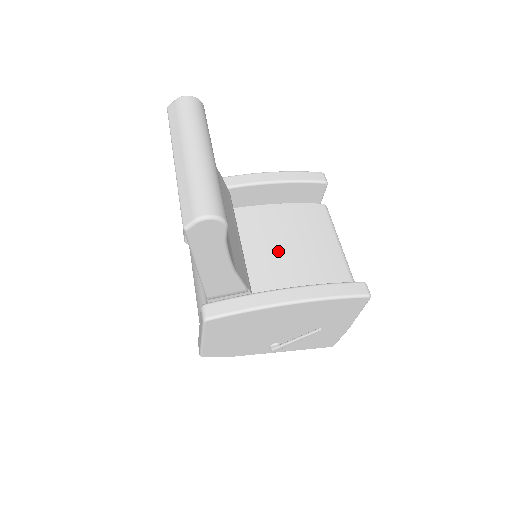
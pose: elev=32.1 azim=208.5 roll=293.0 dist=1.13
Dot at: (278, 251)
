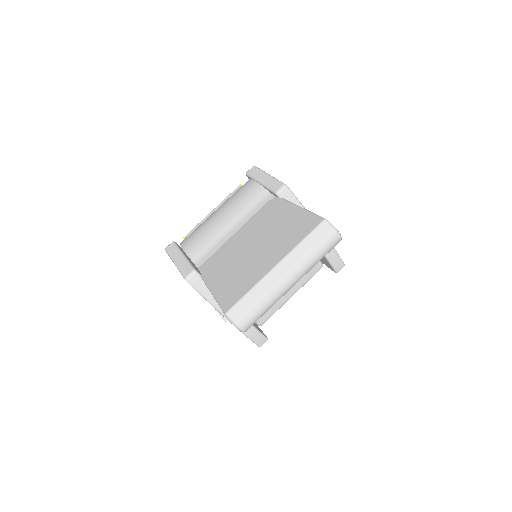
Dot at: occluded
